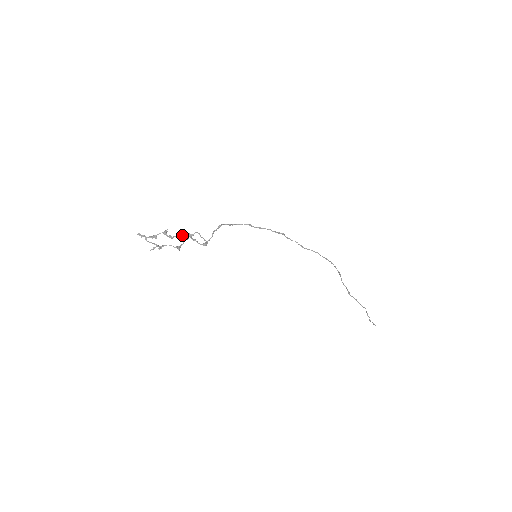
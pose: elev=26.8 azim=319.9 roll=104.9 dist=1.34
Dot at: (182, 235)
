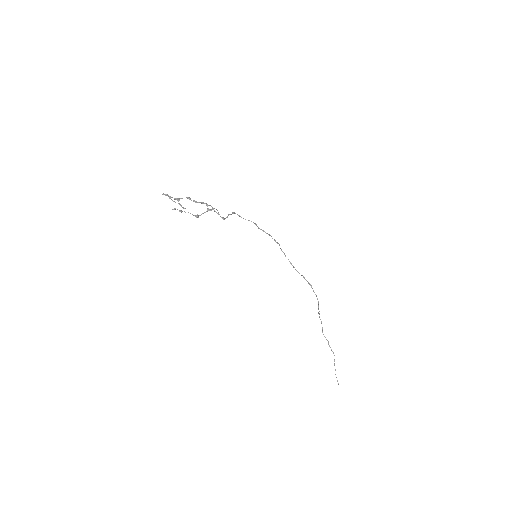
Dot at: (205, 203)
